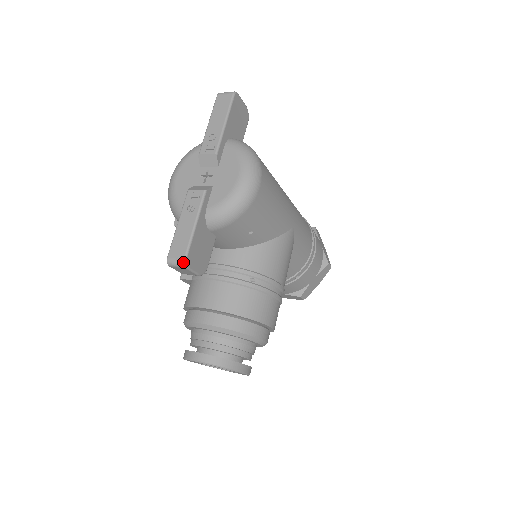
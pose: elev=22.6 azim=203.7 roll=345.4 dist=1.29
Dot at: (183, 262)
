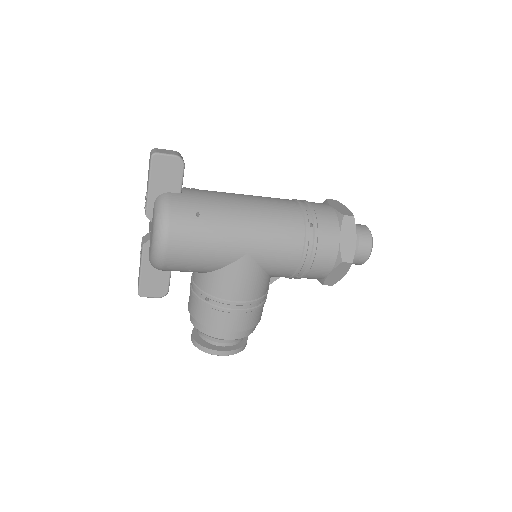
Dot at: (138, 294)
